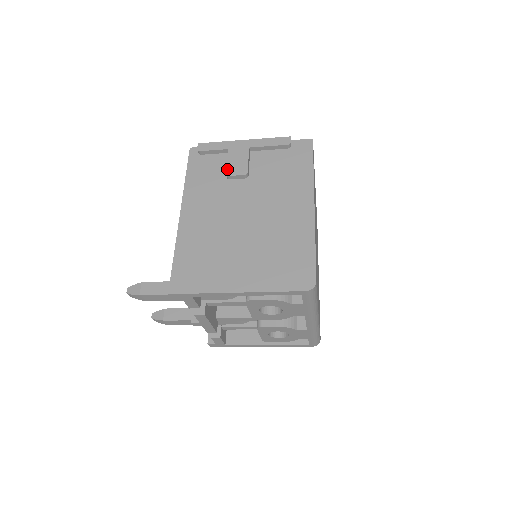
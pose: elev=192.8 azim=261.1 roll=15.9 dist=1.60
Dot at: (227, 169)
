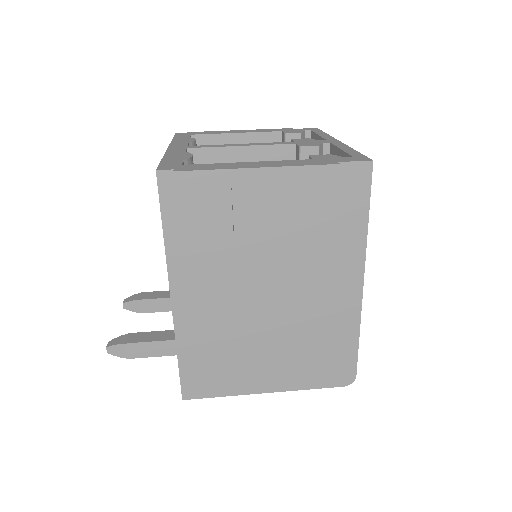
Dot at: (235, 230)
